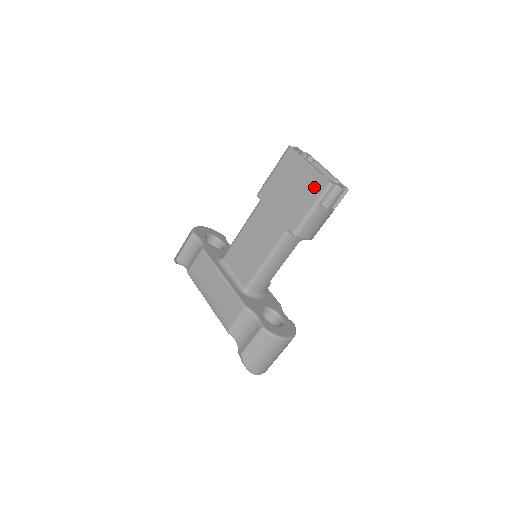
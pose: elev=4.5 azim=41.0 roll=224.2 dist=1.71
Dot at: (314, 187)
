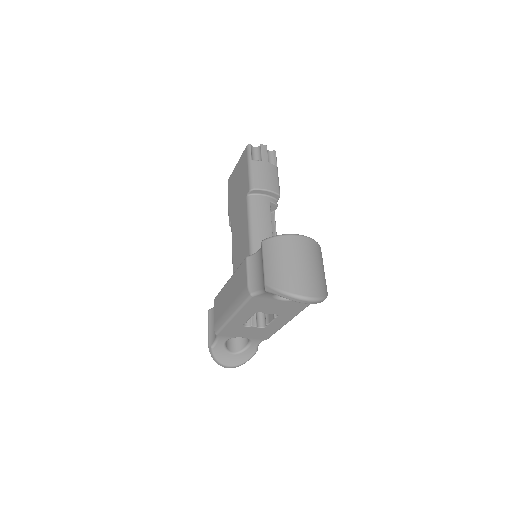
Dot at: (243, 161)
